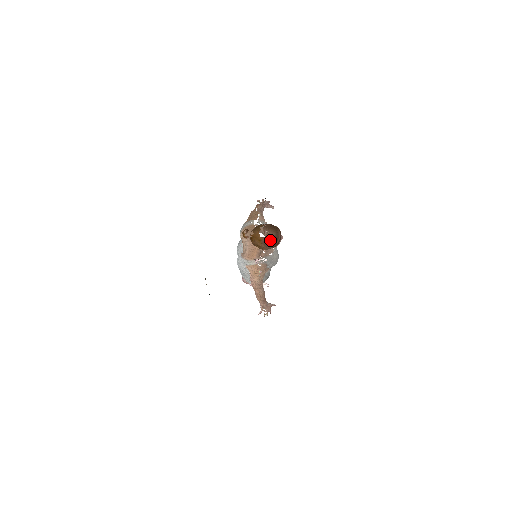
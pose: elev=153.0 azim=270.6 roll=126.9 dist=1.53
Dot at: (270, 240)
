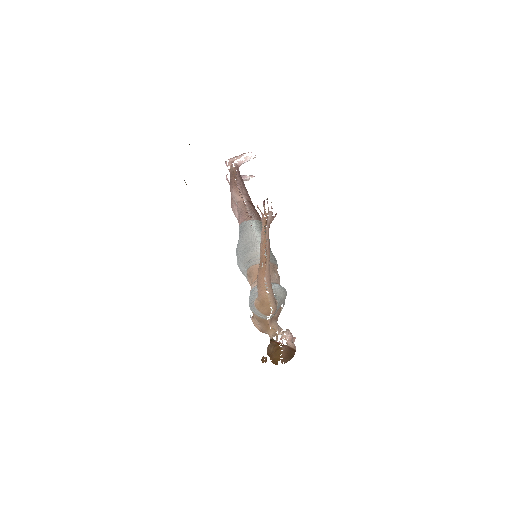
Dot at: (286, 362)
